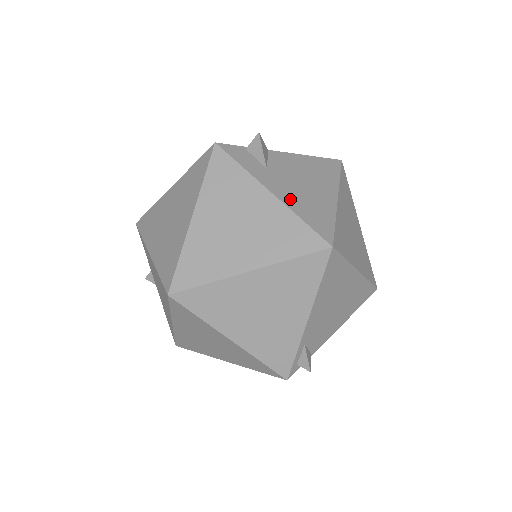
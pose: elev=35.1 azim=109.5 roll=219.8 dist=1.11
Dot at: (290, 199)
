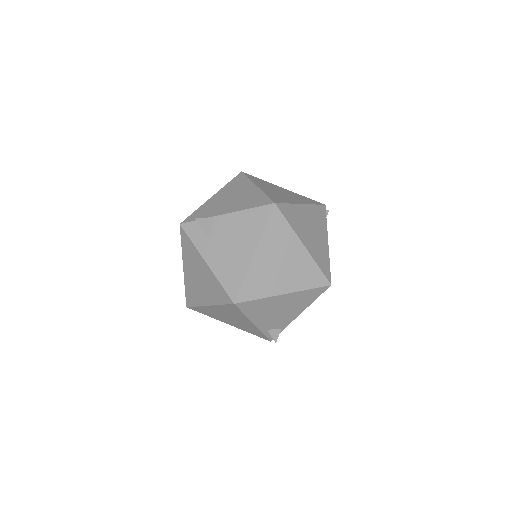
Dot at: (217, 265)
